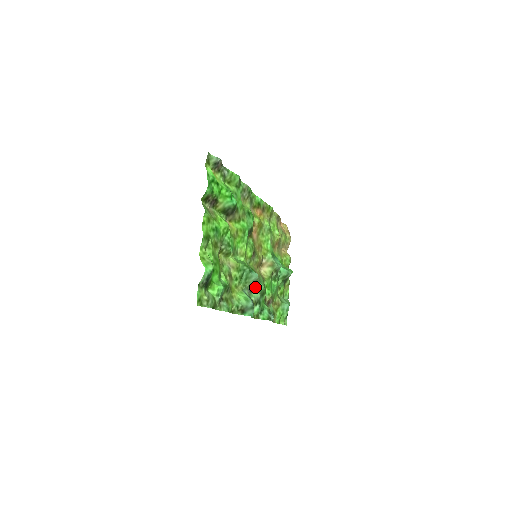
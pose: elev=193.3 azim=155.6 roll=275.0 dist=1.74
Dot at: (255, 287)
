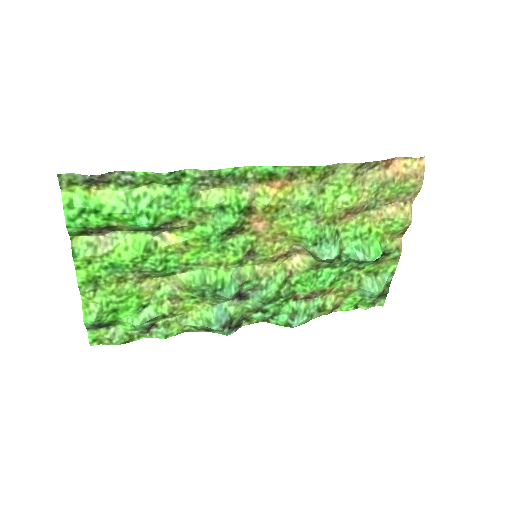
Dot at: (253, 294)
